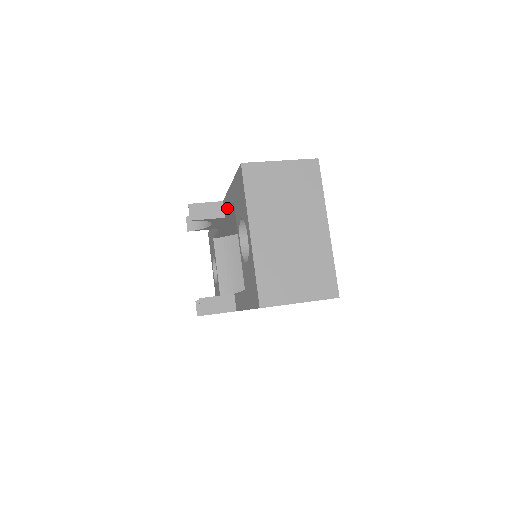
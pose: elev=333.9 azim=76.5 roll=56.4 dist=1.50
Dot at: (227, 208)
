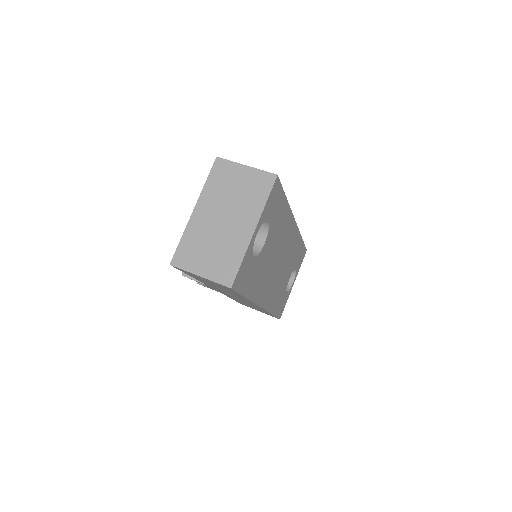
Dot at: occluded
